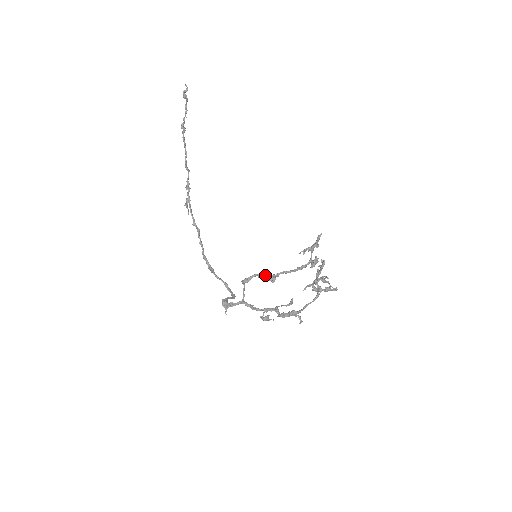
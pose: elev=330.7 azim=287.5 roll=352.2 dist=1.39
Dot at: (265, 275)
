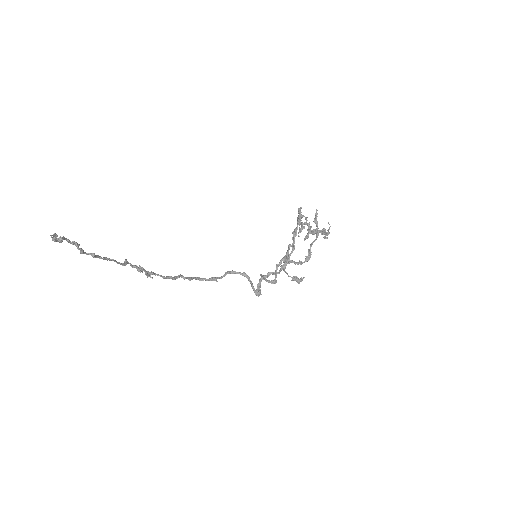
Dot at: (279, 264)
